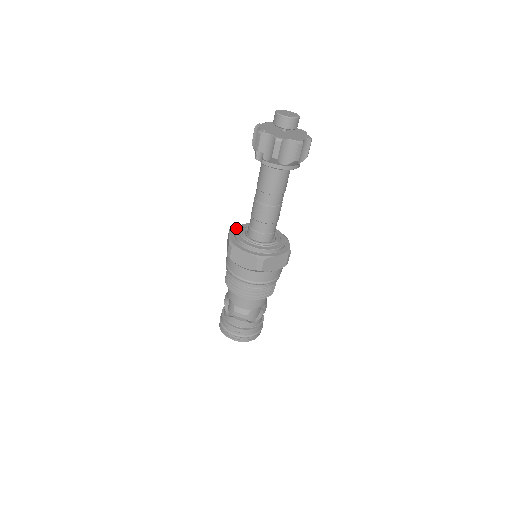
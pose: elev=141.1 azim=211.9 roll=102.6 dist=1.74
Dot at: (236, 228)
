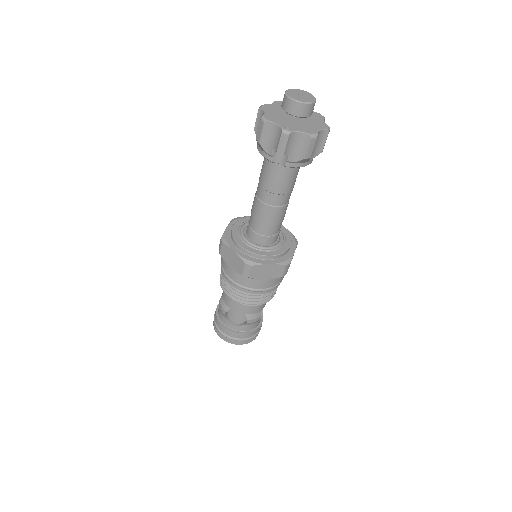
Dot at: (234, 239)
